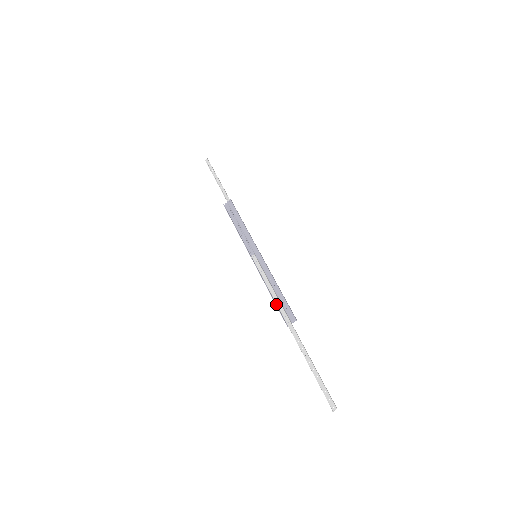
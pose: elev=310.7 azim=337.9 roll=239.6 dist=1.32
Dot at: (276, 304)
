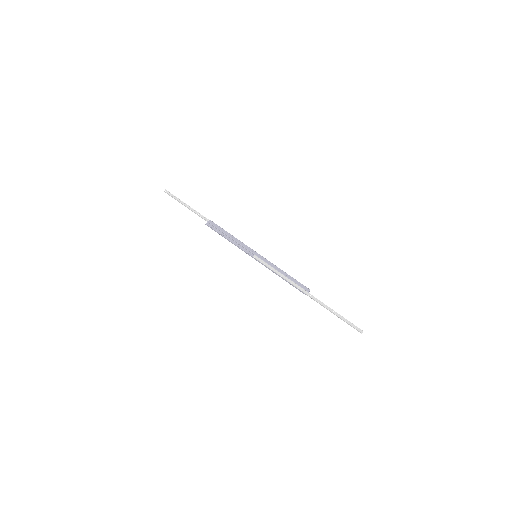
Dot at: (290, 284)
